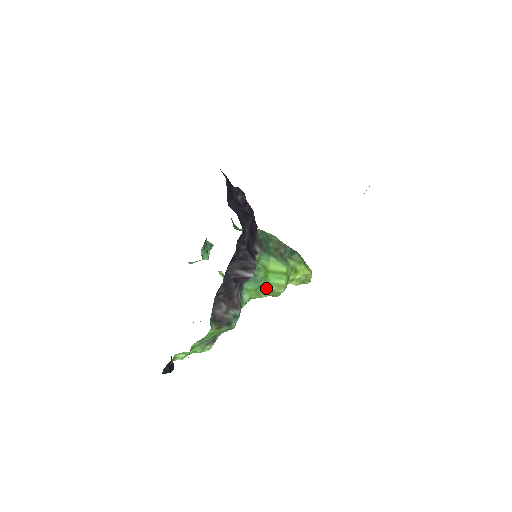
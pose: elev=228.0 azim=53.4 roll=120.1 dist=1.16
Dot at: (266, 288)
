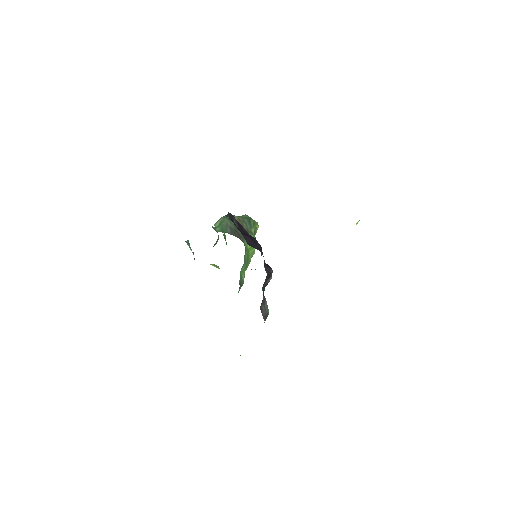
Dot at: (249, 261)
